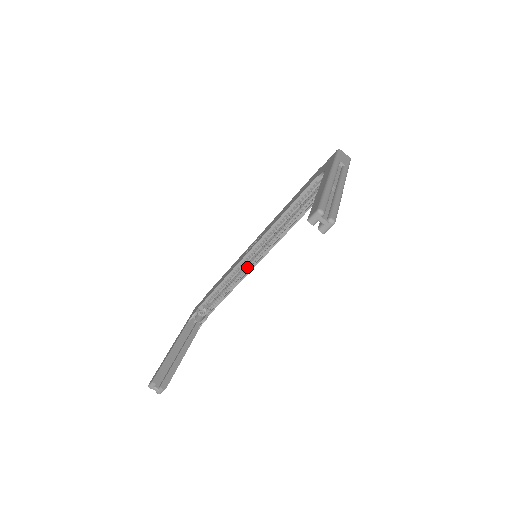
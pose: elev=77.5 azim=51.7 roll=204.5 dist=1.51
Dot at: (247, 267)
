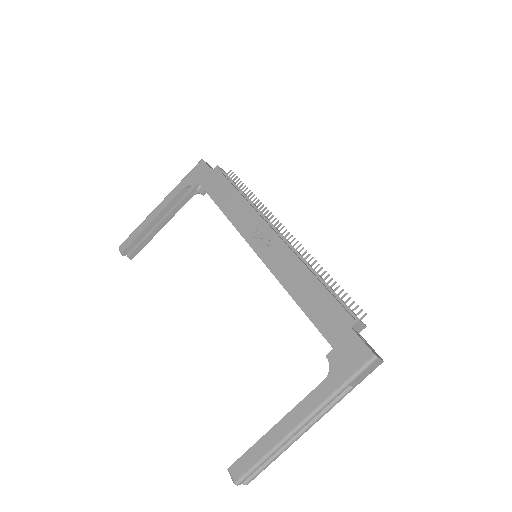
Dot at: occluded
